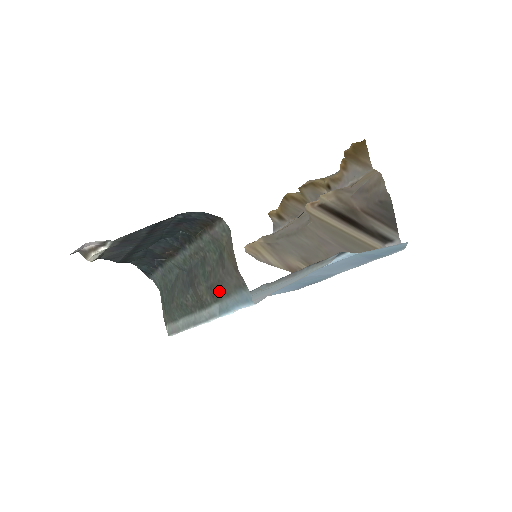
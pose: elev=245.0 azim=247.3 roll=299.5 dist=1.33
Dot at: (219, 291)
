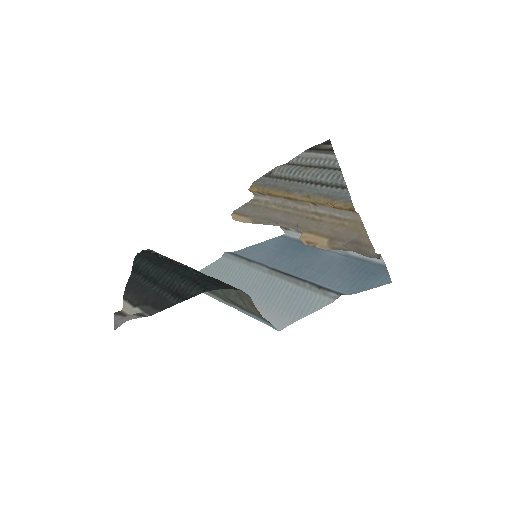
Dot at: (241, 307)
